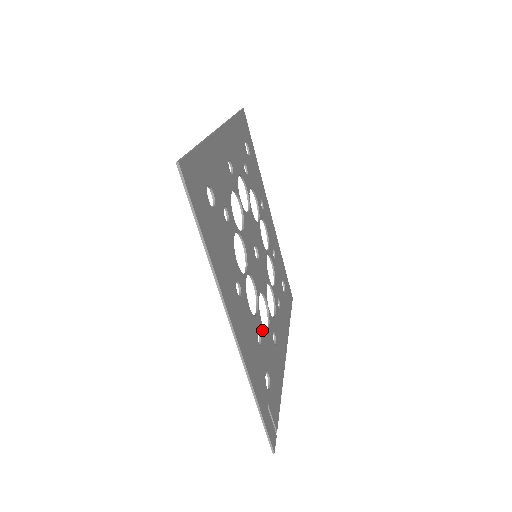
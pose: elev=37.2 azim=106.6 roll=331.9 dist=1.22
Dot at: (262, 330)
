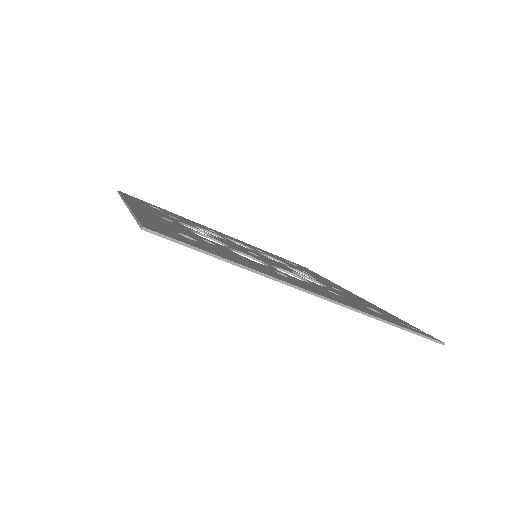
Dot at: occluded
